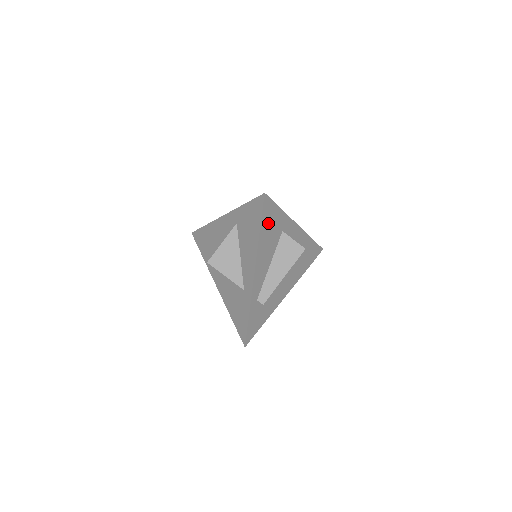
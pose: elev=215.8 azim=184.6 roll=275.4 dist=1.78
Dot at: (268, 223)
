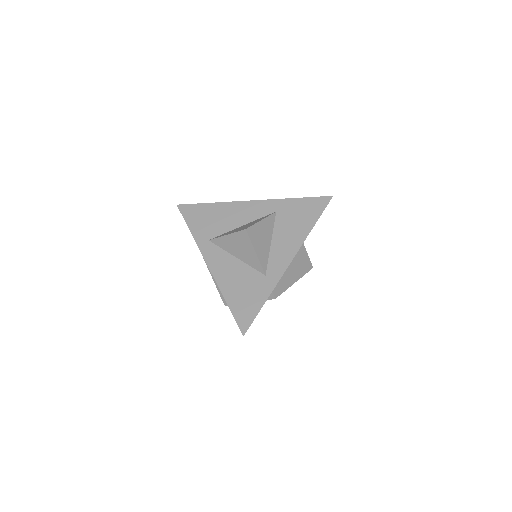
Dot at: occluded
